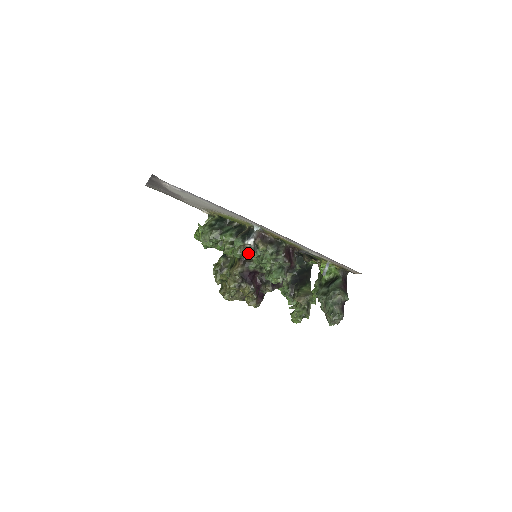
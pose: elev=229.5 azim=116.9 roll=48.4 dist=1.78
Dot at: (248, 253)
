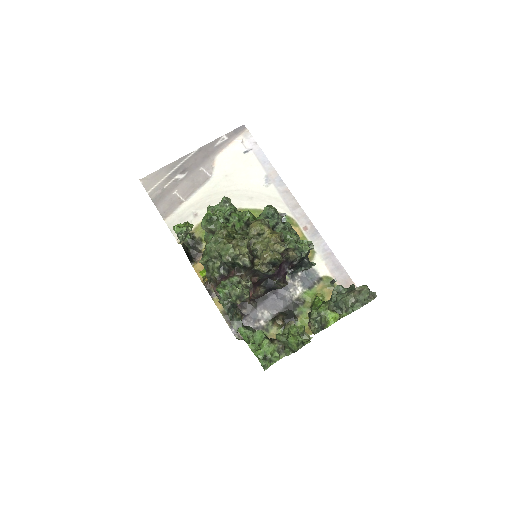
Dot at: (280, 216)
